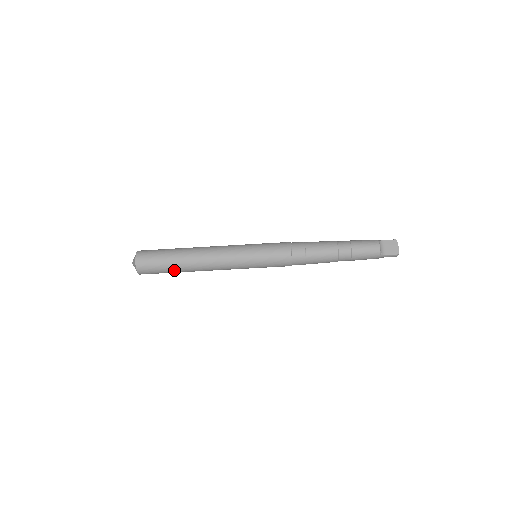
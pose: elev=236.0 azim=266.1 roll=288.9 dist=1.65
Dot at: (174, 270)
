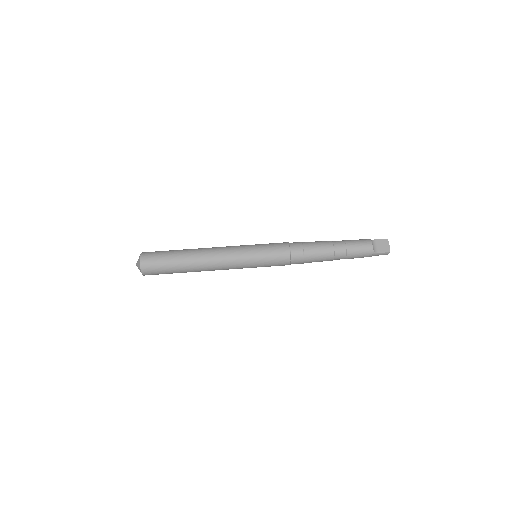
Dot at: (177, 270)
